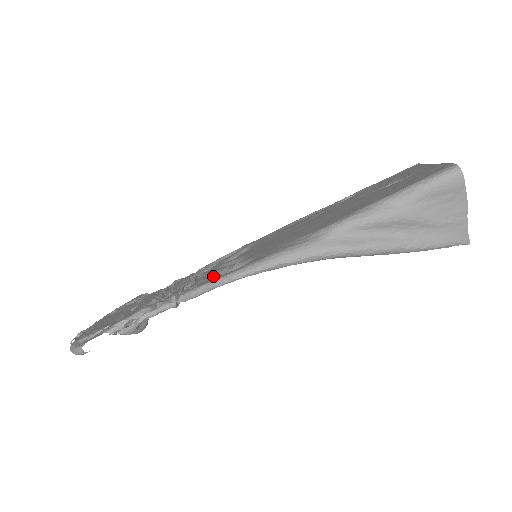
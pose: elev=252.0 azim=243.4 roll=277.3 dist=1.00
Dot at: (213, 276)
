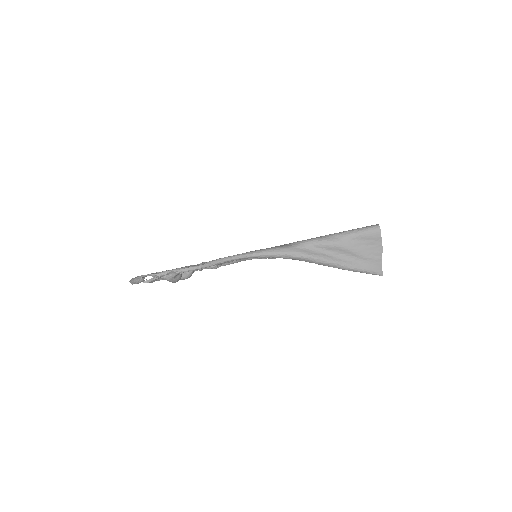
Dot at: occluded
